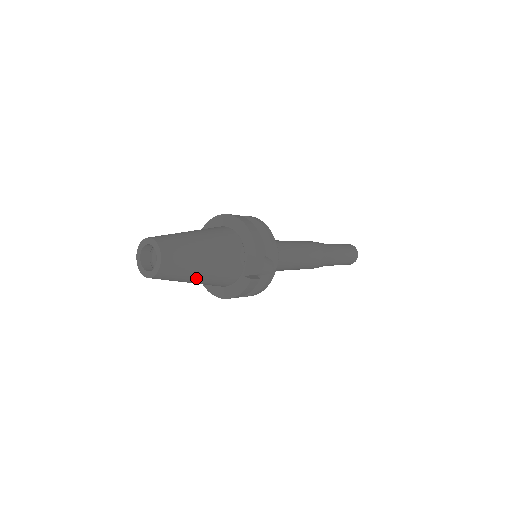
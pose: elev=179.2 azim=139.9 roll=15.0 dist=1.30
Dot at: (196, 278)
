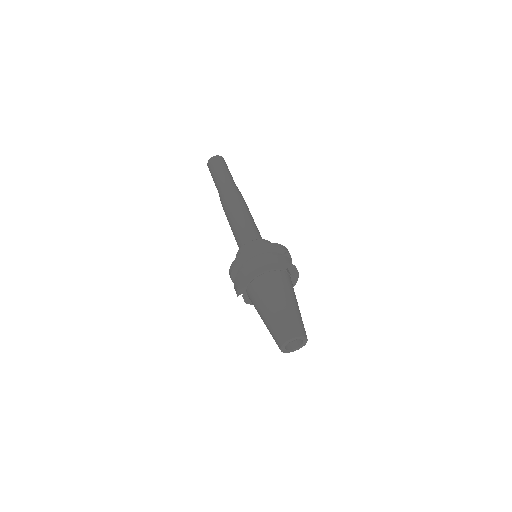
Dot at: occluded
